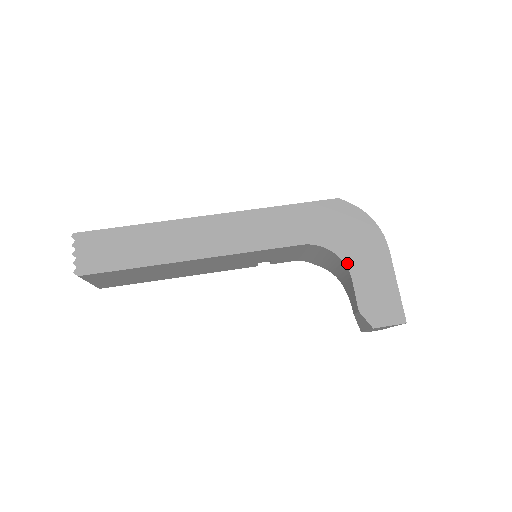
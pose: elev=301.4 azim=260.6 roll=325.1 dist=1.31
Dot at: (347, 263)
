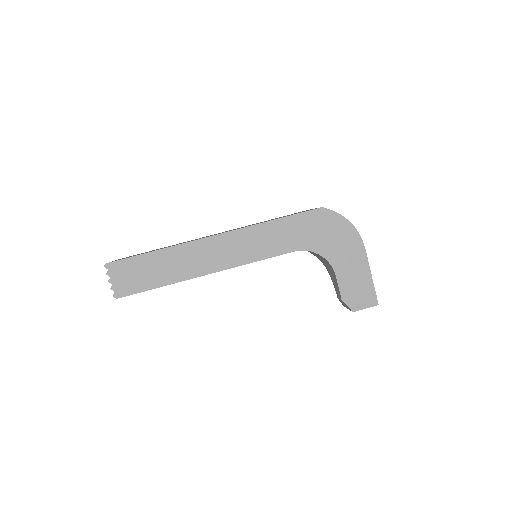
Dot at: (331, 263)
